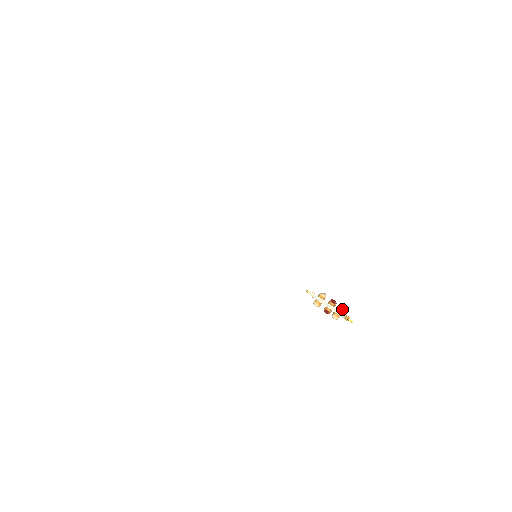
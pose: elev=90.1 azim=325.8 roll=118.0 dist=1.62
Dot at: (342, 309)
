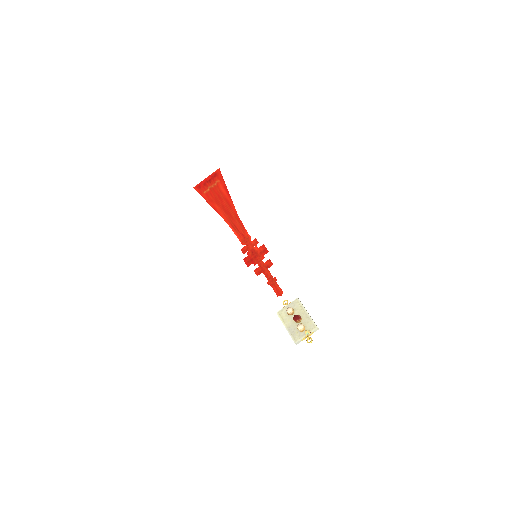
Dot at: (299, 330)
